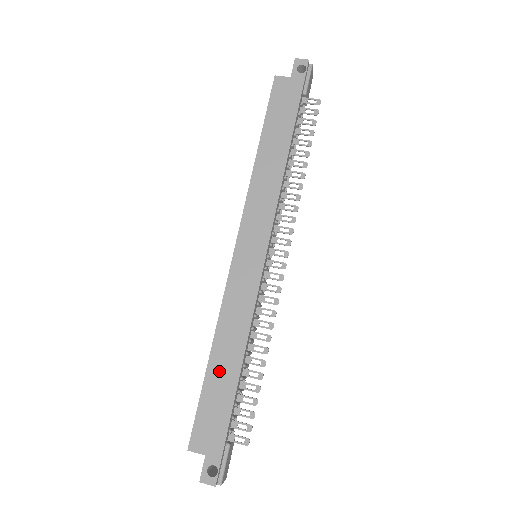
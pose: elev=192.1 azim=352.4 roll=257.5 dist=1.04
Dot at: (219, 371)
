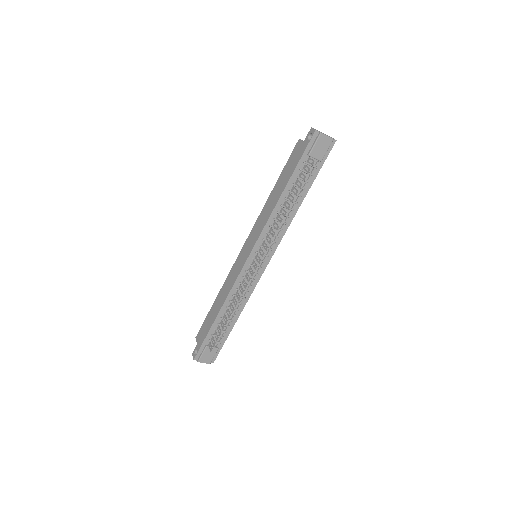
Dot at: (214, 309)
